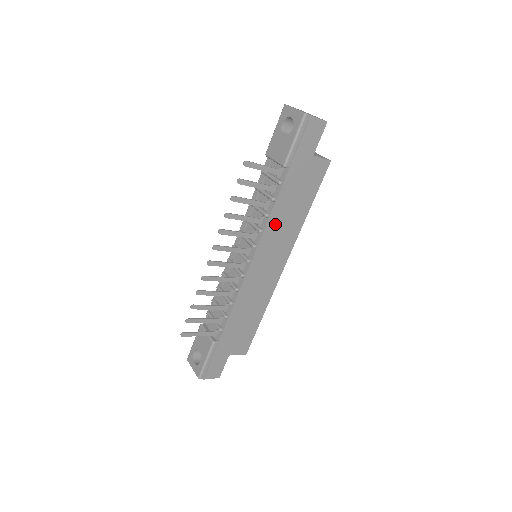
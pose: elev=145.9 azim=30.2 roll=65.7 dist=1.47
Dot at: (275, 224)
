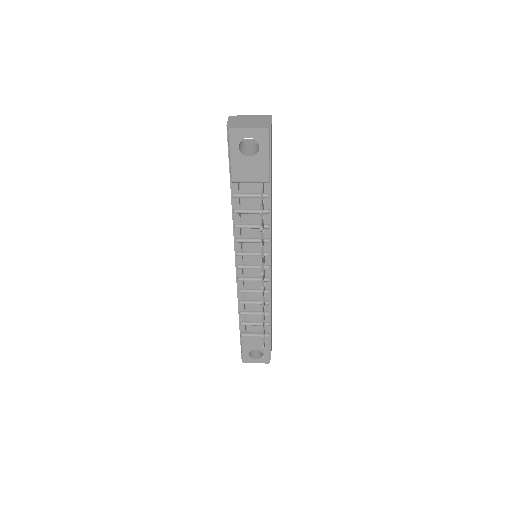
Dot at: (271, 225)
